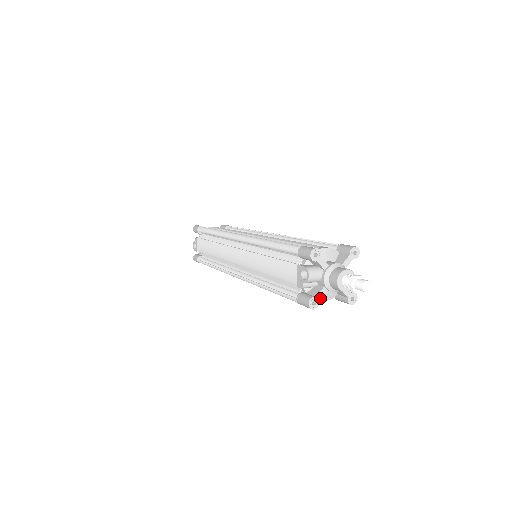
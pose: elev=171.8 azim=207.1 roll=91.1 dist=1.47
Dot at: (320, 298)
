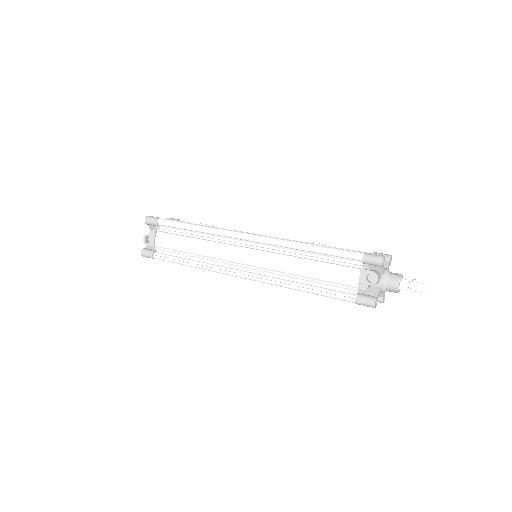
Dot at: occluded
